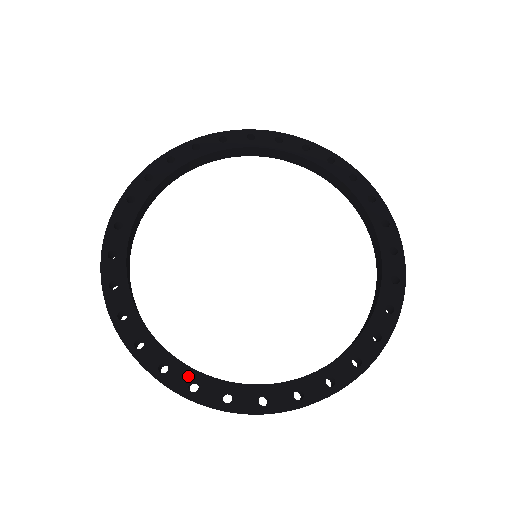
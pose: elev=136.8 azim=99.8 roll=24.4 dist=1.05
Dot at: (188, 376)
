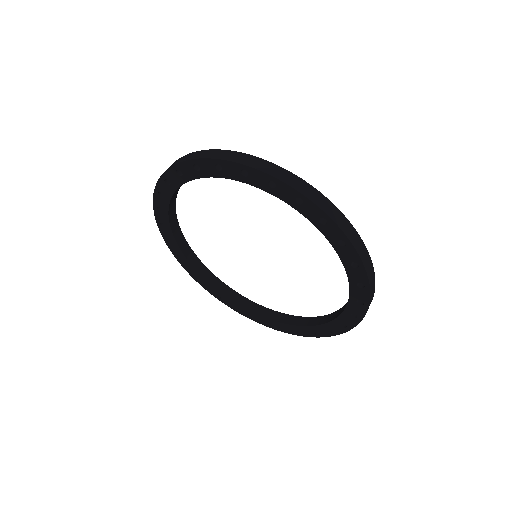
Dot at: (179, 253)
